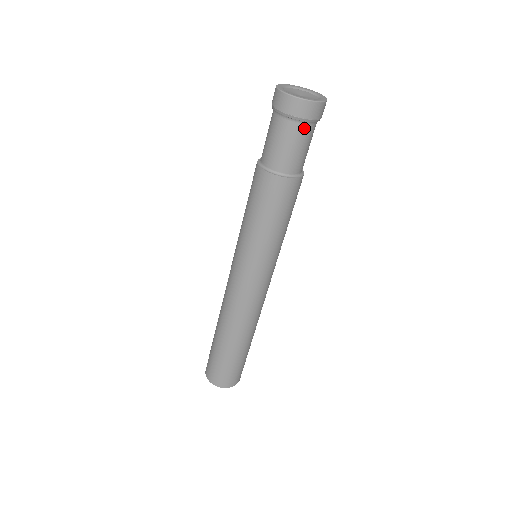
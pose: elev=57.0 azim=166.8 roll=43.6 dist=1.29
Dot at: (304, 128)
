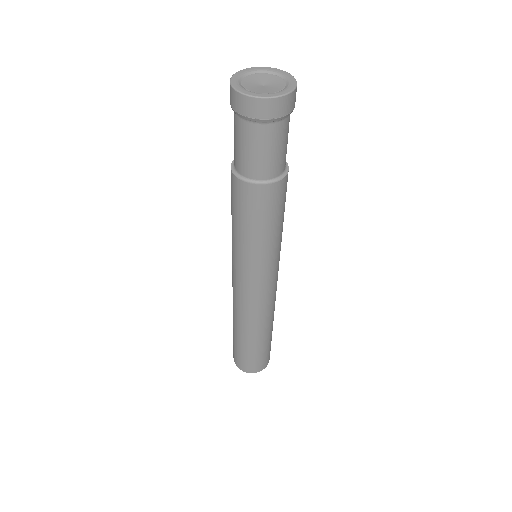
Dot at: (277, 127)
